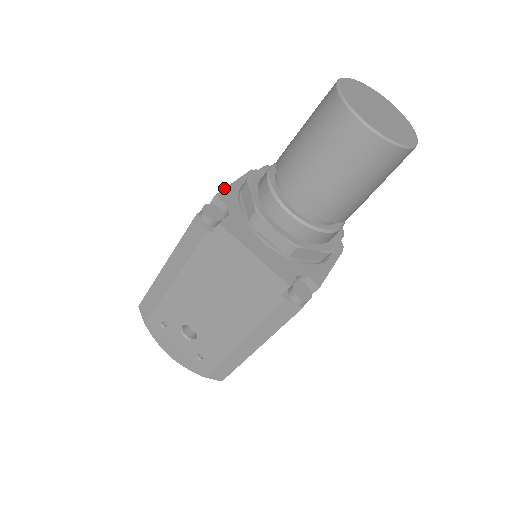
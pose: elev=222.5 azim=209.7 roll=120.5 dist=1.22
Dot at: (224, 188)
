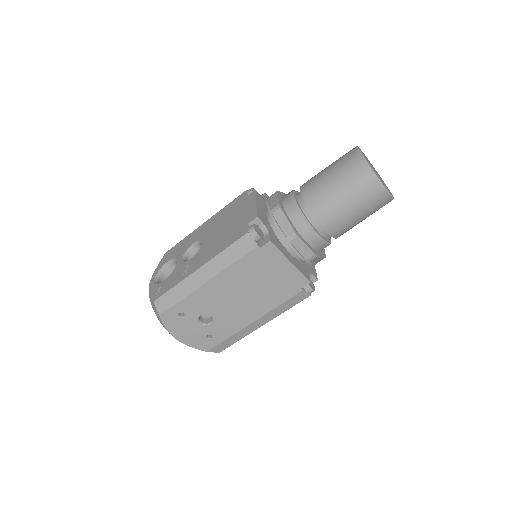
Dot at: (256, 210)
